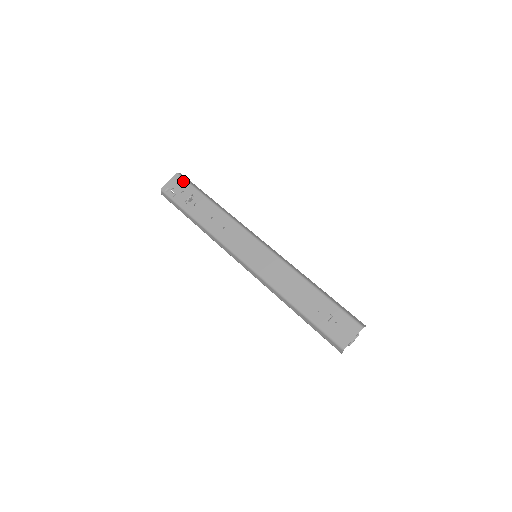
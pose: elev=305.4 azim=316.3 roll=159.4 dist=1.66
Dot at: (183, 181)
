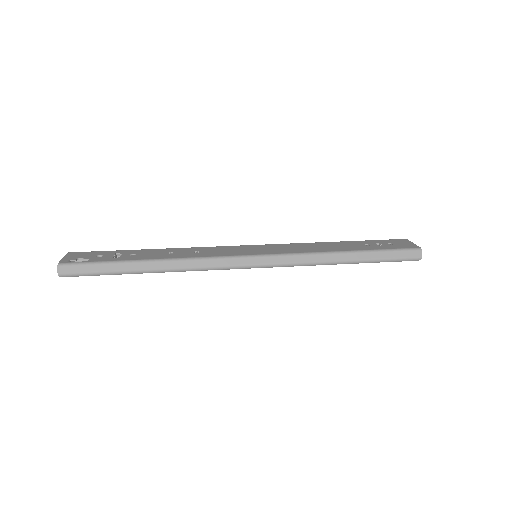
Dot at: (87, 252)
